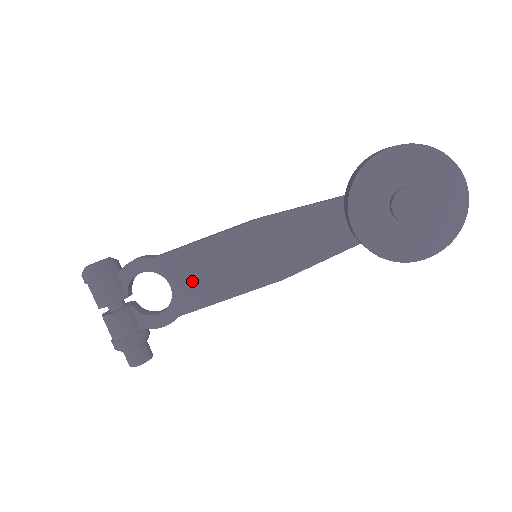
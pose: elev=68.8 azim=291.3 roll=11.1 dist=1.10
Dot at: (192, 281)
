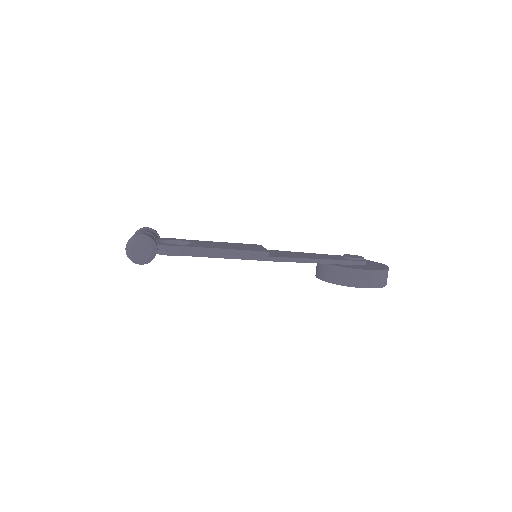
Dot at: occluded
